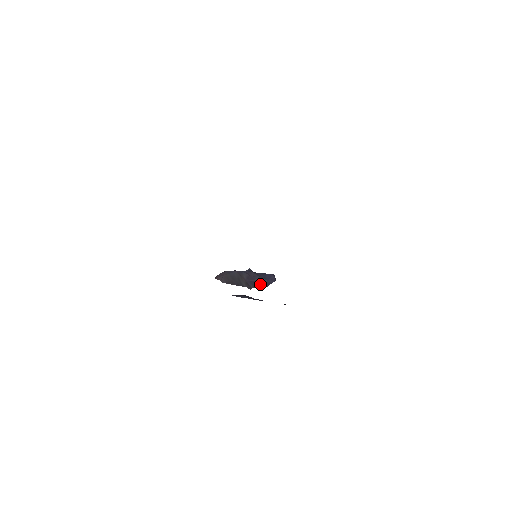
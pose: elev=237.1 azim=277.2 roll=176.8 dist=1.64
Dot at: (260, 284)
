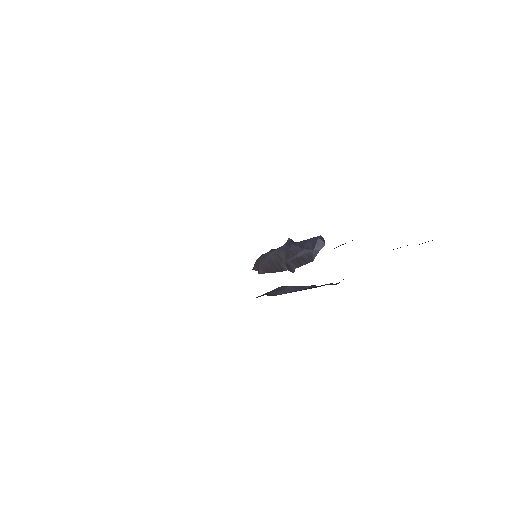
Dot at: (304, 259)
